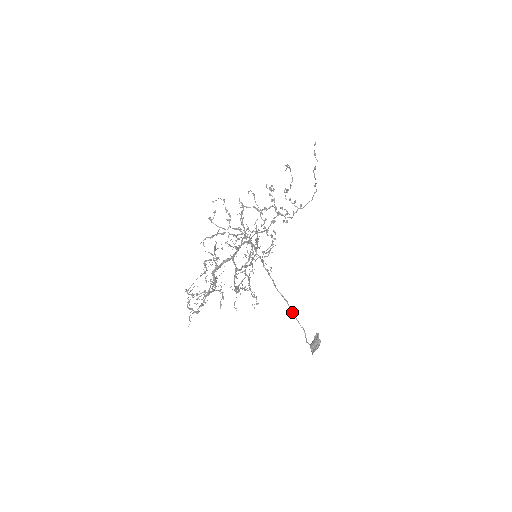
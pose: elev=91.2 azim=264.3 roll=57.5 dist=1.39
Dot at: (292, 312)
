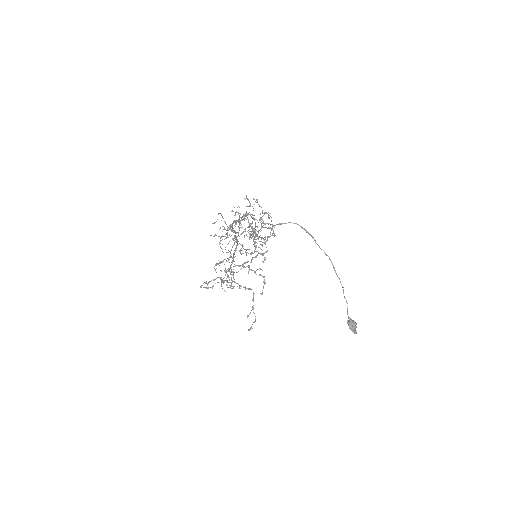
Dot at: (305, 229)
